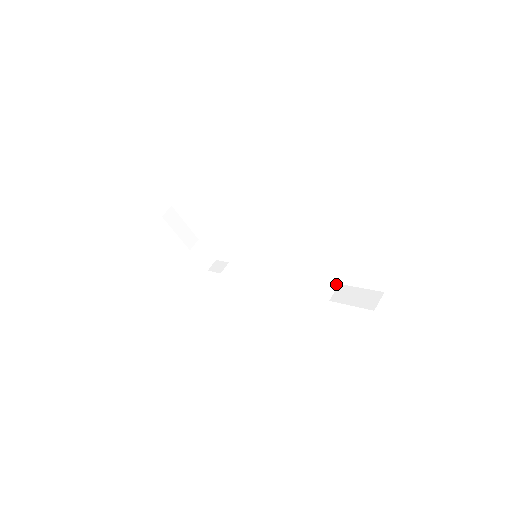
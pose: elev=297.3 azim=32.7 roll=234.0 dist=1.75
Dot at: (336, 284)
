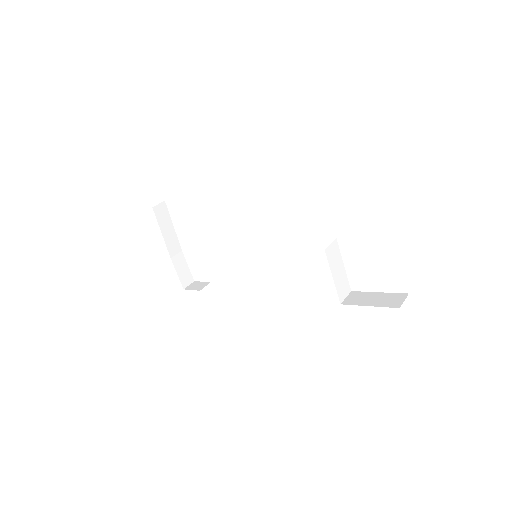
Dot at: (348, 289)
